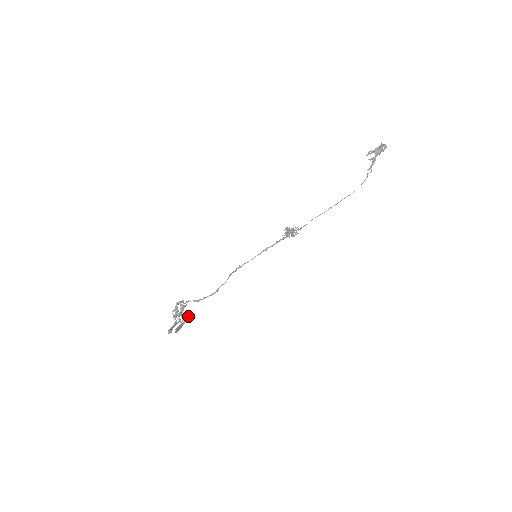
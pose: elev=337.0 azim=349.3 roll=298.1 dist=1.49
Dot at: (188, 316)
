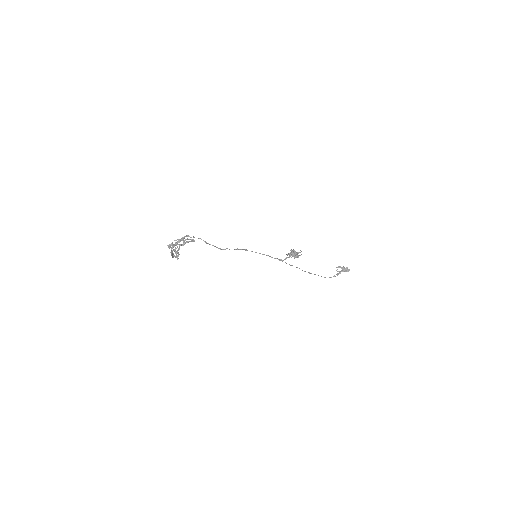
Dot at: (178, 256)
